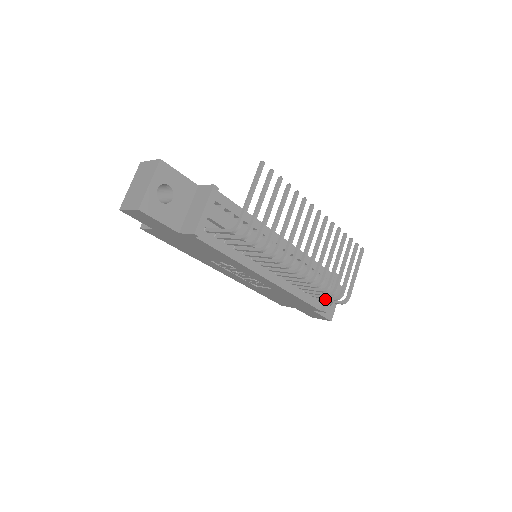
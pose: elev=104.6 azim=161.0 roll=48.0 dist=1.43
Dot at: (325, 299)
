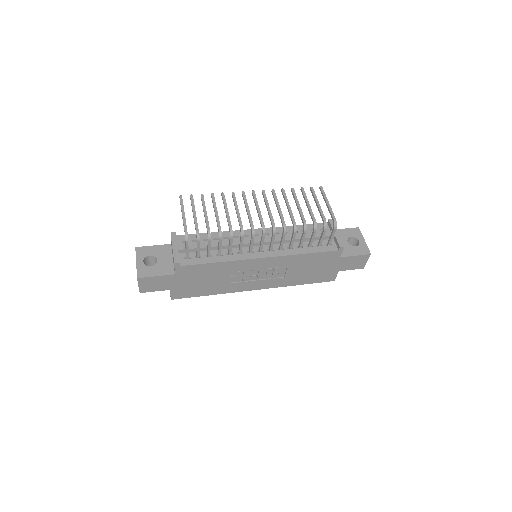
Dot at: (329, 239)
